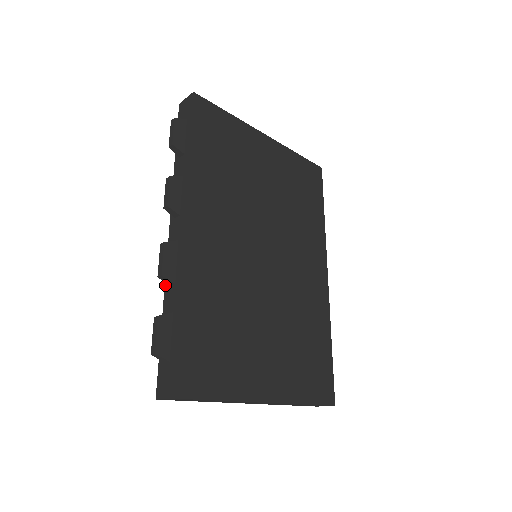
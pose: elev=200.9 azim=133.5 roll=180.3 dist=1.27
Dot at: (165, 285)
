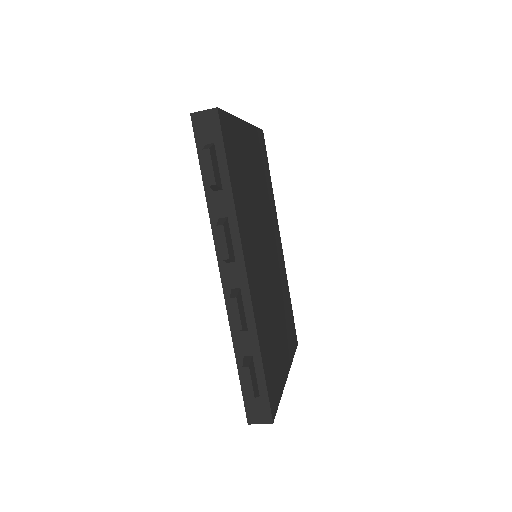
Dot at: (231, 330)
